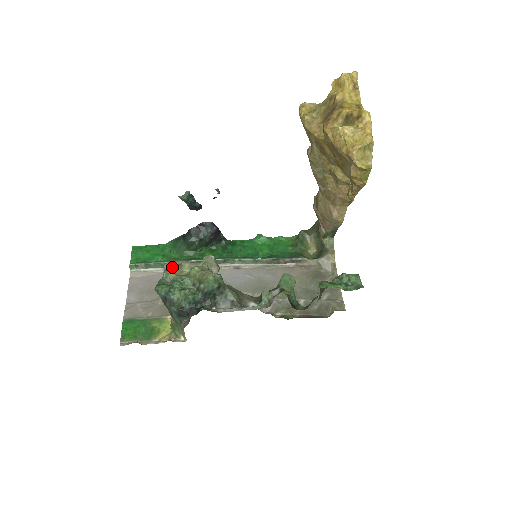
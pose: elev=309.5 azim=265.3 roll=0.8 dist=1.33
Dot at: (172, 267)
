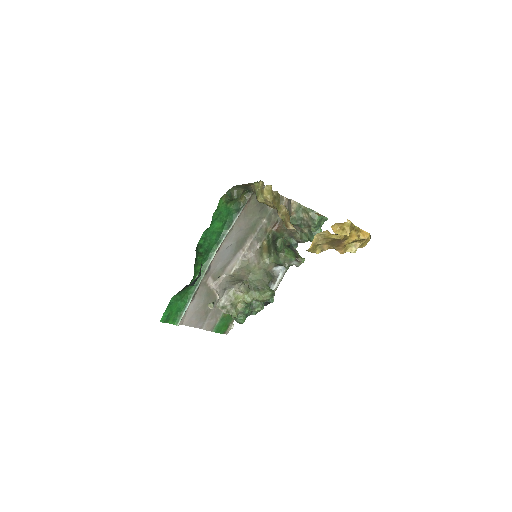
Dot at: (231, 311)
